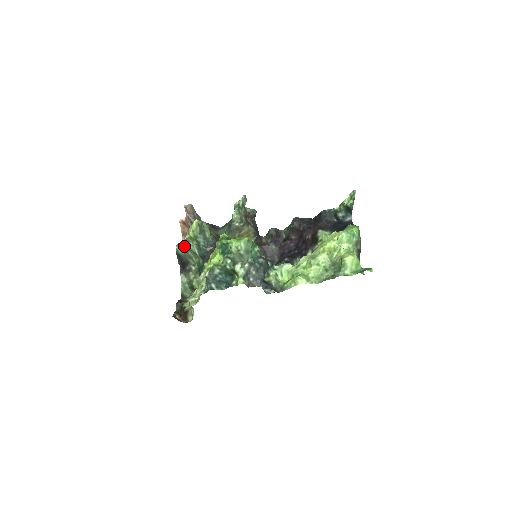
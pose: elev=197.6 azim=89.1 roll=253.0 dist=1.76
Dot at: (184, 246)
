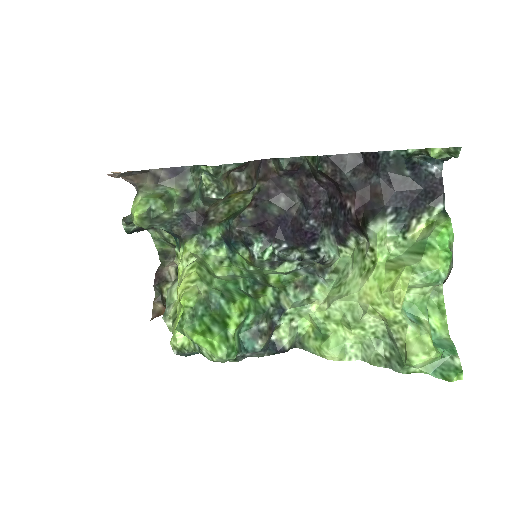
Dot at: occluded
